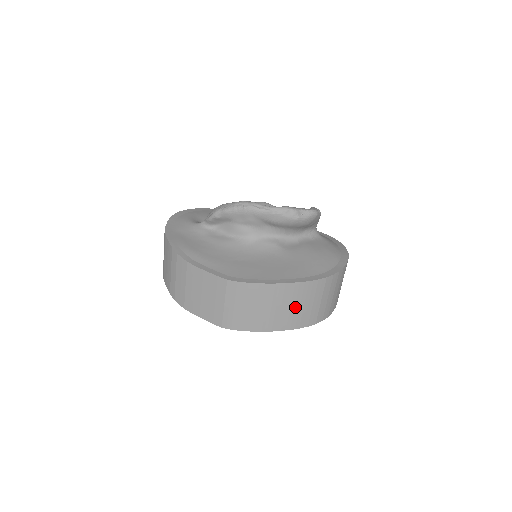
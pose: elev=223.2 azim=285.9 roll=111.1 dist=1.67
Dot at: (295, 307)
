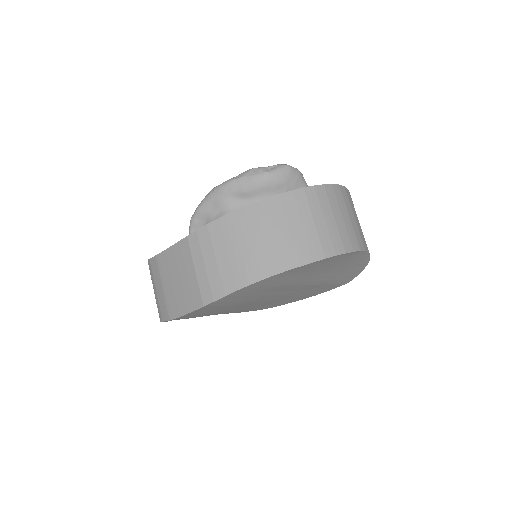
Dot at: (278, 234)
